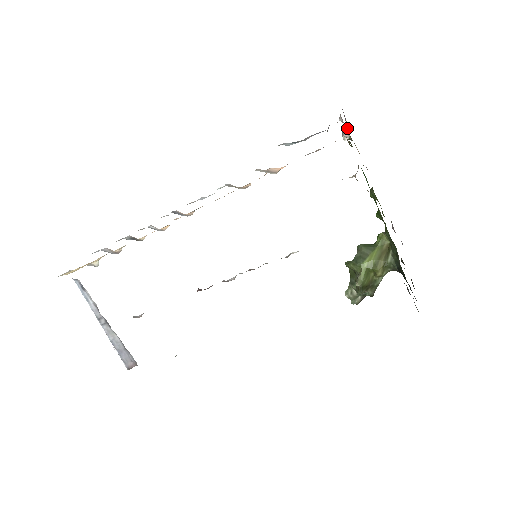
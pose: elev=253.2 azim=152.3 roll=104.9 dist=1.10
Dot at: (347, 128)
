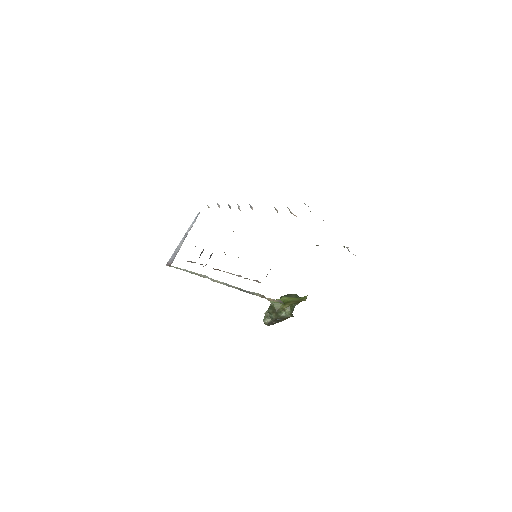
Dot at: occluded
